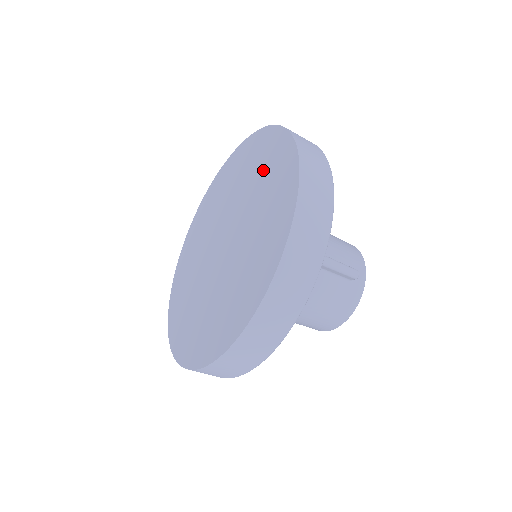
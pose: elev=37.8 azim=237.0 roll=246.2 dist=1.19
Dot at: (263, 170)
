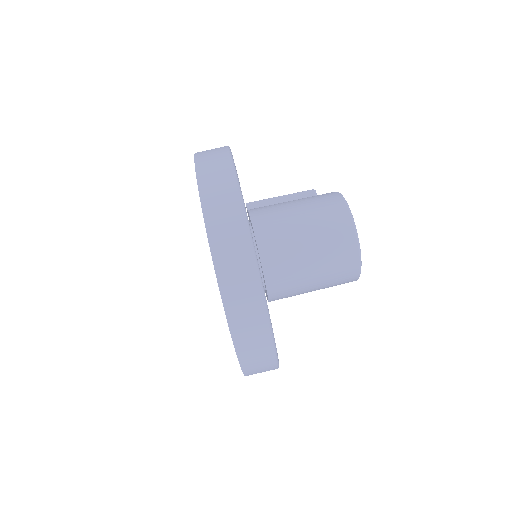
Dot at: occluded
